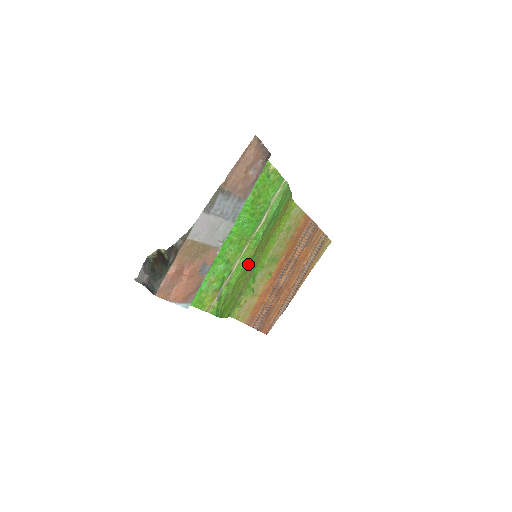
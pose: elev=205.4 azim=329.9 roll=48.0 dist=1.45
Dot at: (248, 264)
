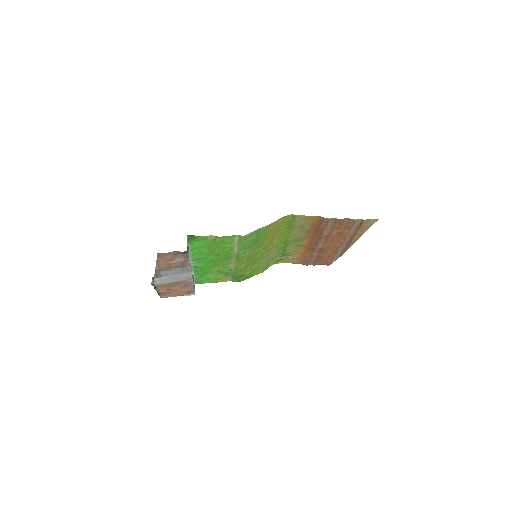
Dot at: (249, 261)
